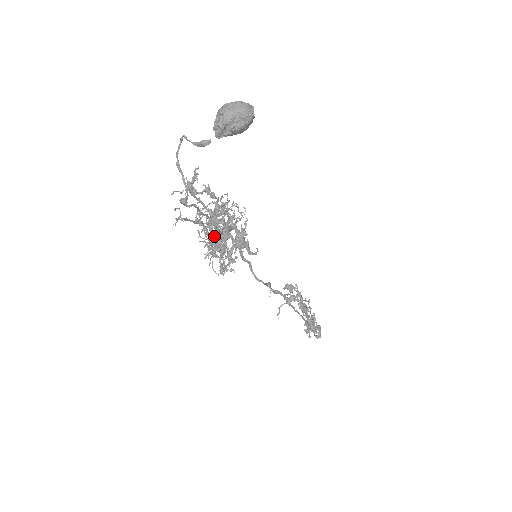
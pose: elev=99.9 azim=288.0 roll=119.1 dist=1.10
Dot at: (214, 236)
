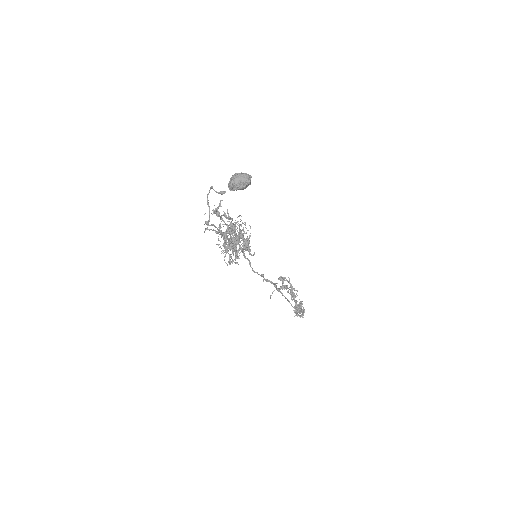
Dot at: (227, 242)
